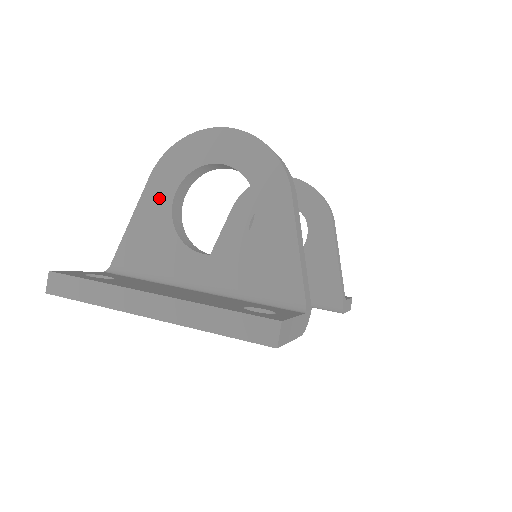
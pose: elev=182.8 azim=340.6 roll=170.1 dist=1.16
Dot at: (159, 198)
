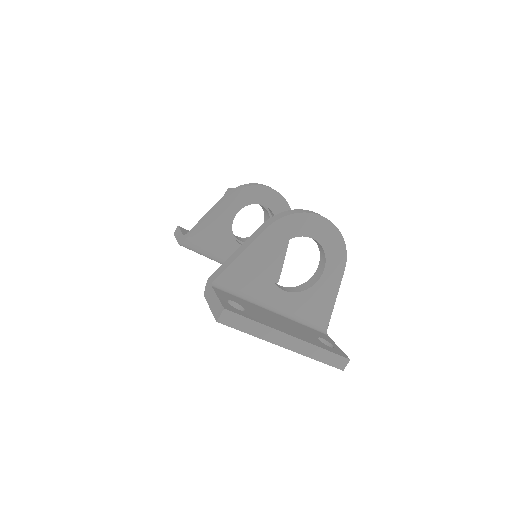
Dot at: (267, 246)
